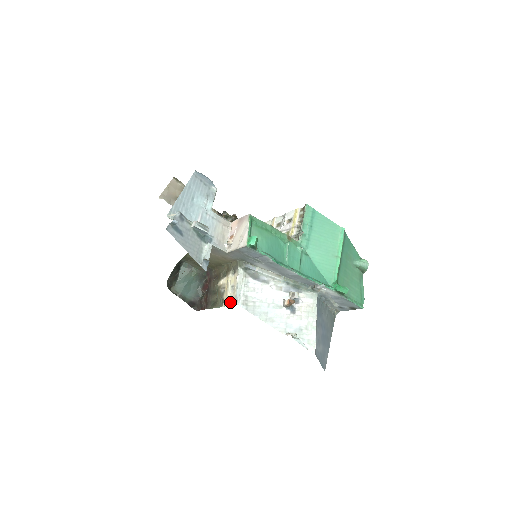
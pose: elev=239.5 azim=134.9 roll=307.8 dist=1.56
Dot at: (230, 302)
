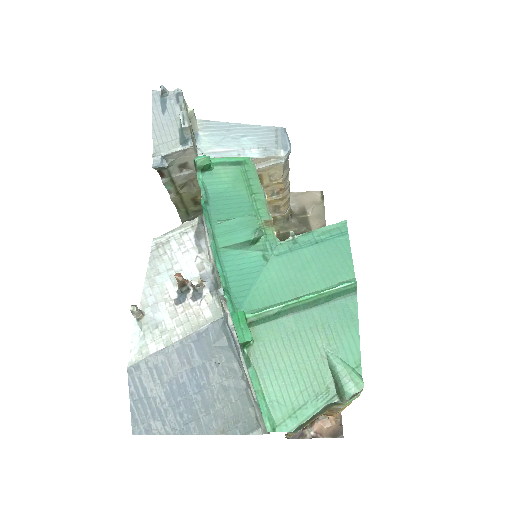
Dot at: occluded
